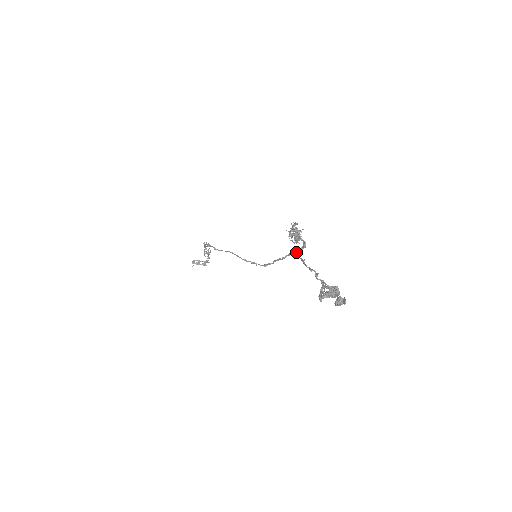
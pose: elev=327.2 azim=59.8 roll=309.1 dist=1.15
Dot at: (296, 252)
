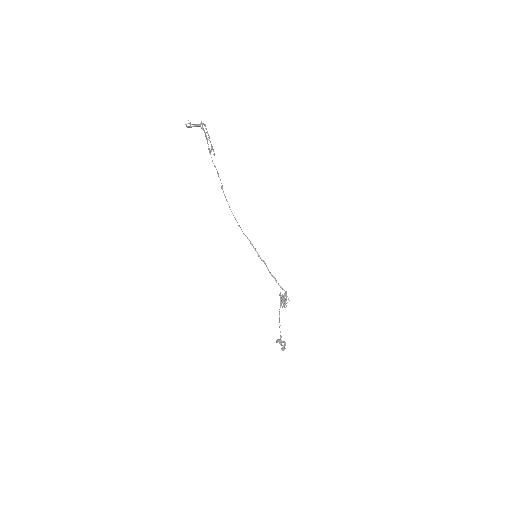
Dot at: (280, 287)
